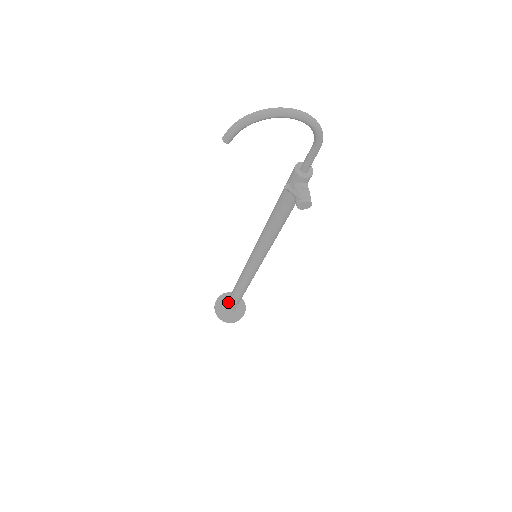
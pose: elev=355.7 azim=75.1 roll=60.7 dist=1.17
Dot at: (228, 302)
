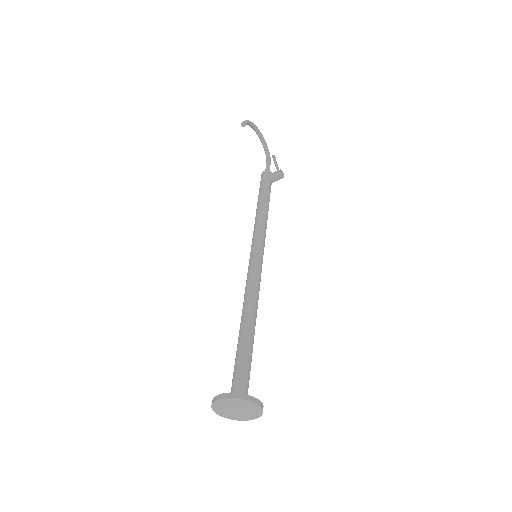
Dot at: (237, 374)
